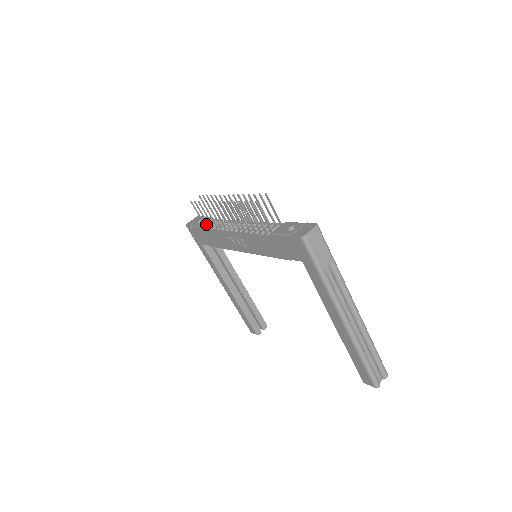
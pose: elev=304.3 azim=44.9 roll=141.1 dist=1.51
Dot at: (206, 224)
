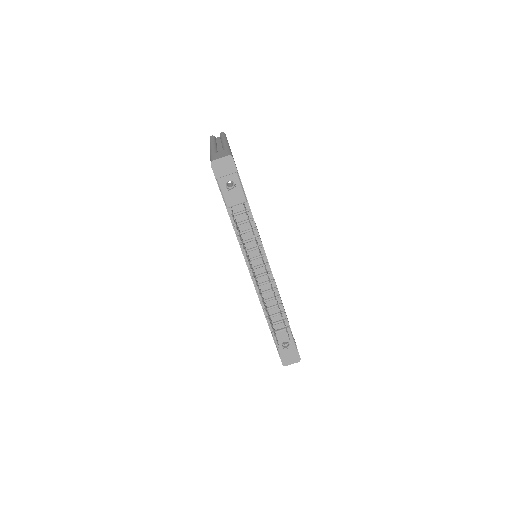
Dot at: (234, 206)
